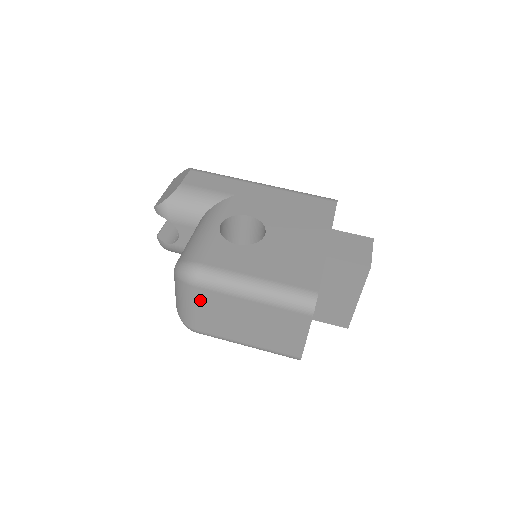
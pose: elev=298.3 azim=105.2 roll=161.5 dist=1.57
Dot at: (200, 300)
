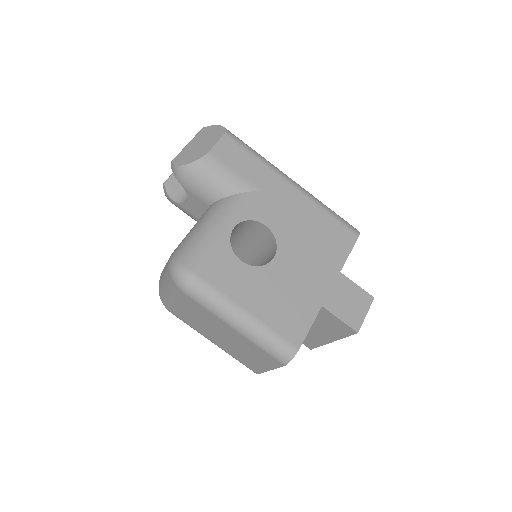
Dot at: (185, 302)
